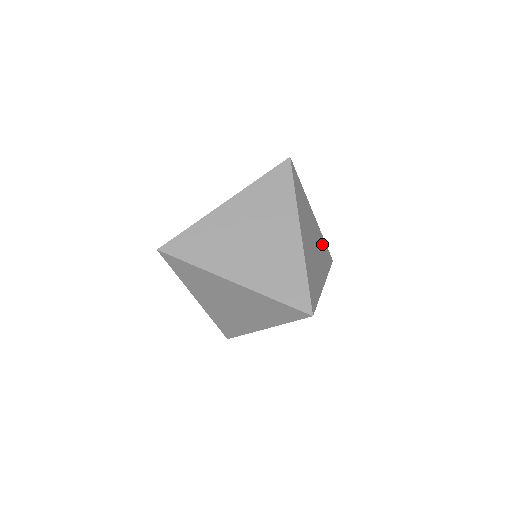
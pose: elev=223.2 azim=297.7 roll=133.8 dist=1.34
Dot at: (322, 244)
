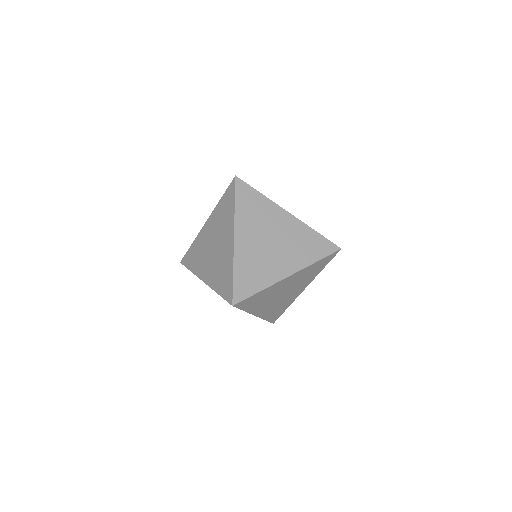
Dot at: occluded
